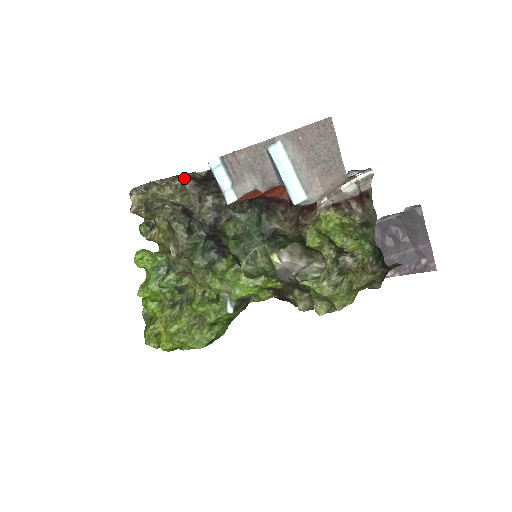
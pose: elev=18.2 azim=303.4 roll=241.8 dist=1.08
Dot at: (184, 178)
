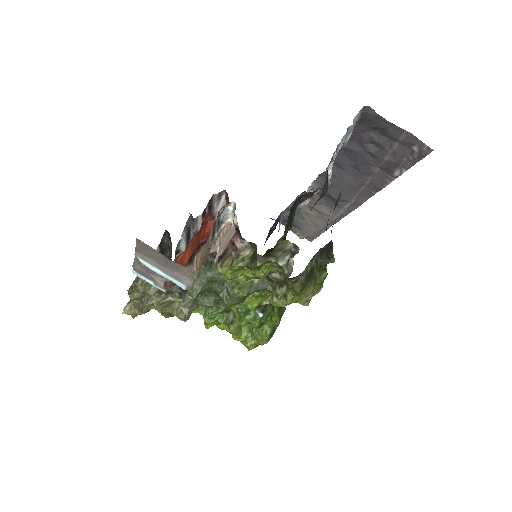
Dot at: occluded
